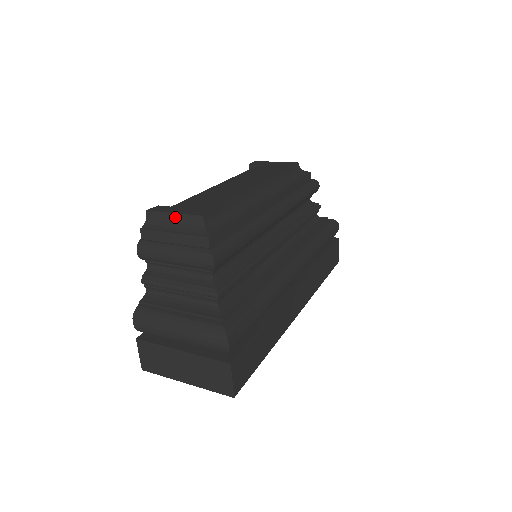
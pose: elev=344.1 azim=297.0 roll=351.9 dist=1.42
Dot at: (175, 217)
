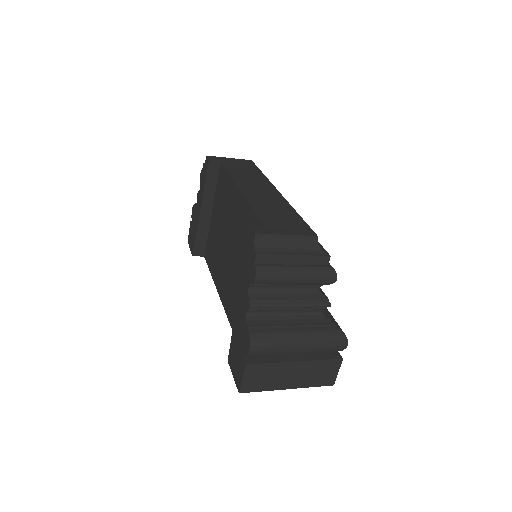
Dot at: (289, 239)
